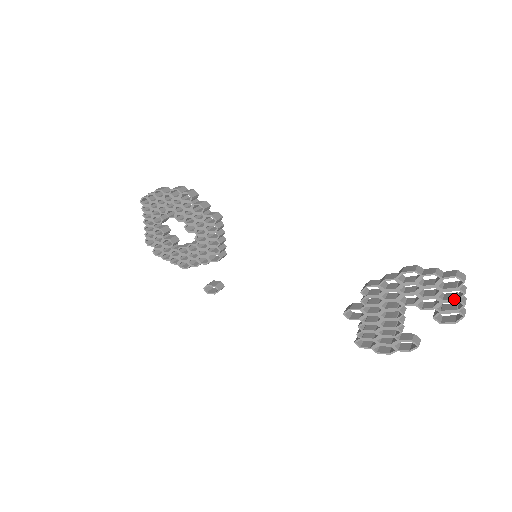
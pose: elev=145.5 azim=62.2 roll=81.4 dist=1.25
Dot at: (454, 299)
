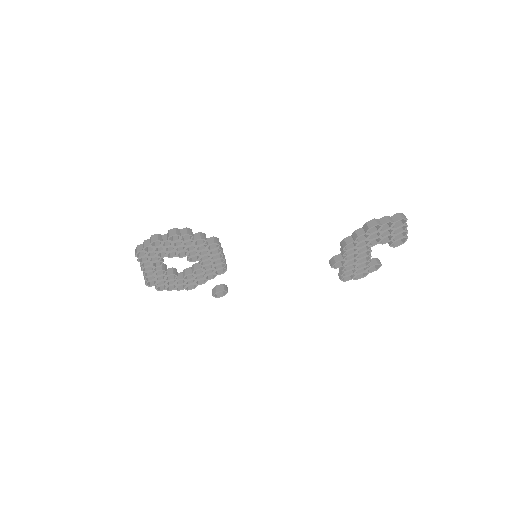
Dot at: (402, 231)
